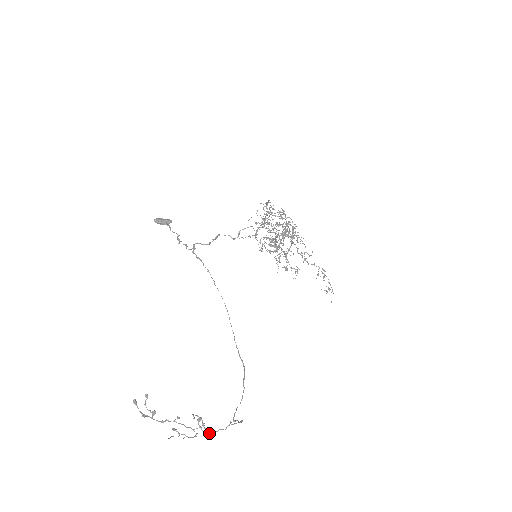
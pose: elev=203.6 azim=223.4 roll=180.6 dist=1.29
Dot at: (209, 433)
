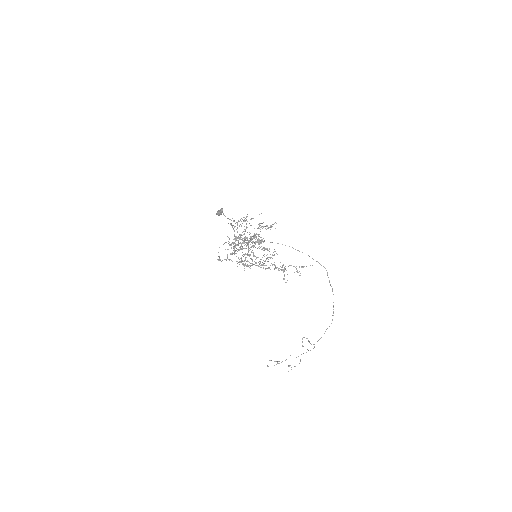
Dot at: occluded
